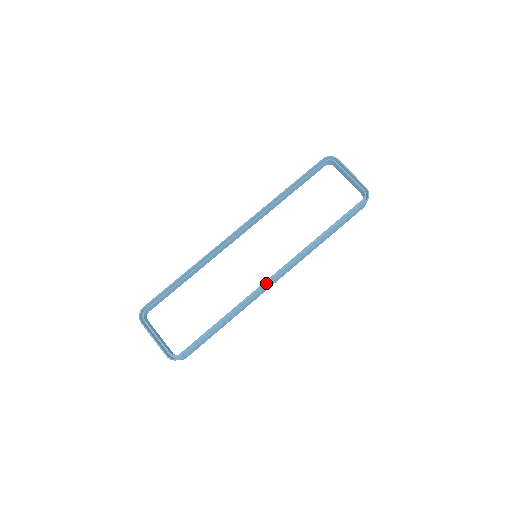
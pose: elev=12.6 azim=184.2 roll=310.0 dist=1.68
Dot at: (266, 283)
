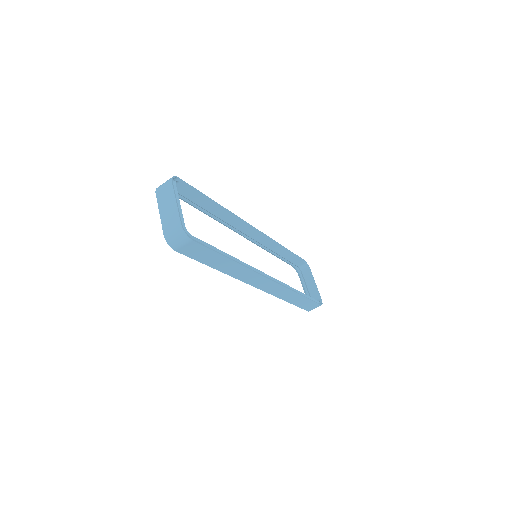
Dot at: occluded
